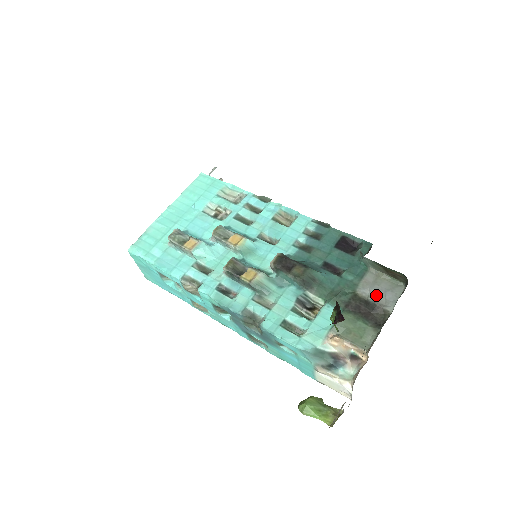
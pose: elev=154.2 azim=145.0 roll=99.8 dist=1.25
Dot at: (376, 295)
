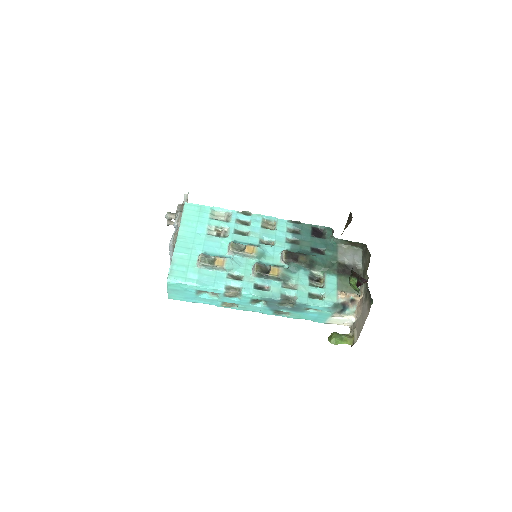
Dot at: (350, 260)
